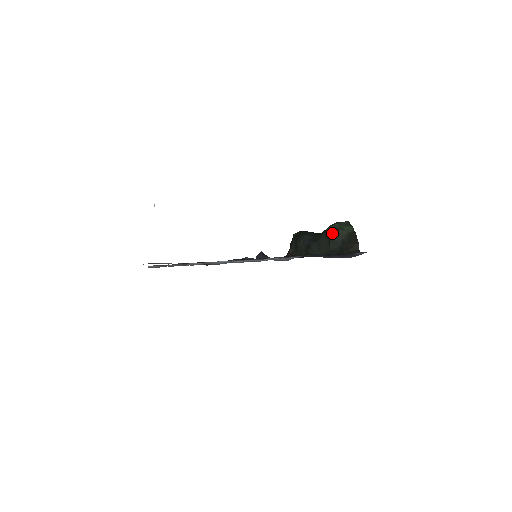
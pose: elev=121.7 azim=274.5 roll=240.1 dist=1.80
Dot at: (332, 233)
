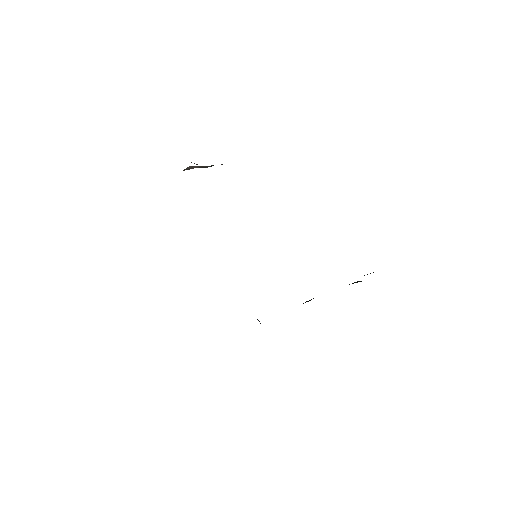
Dot at: (352, 283)
